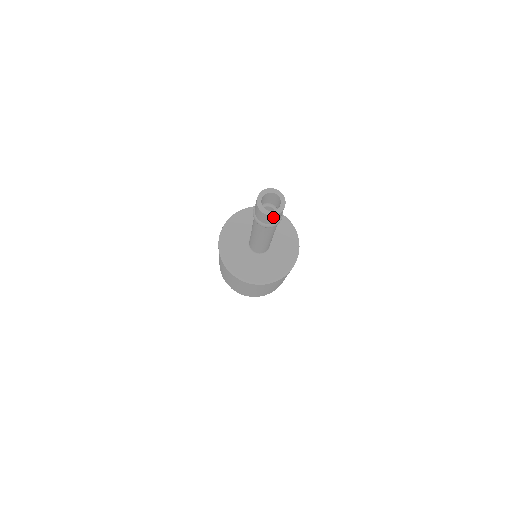
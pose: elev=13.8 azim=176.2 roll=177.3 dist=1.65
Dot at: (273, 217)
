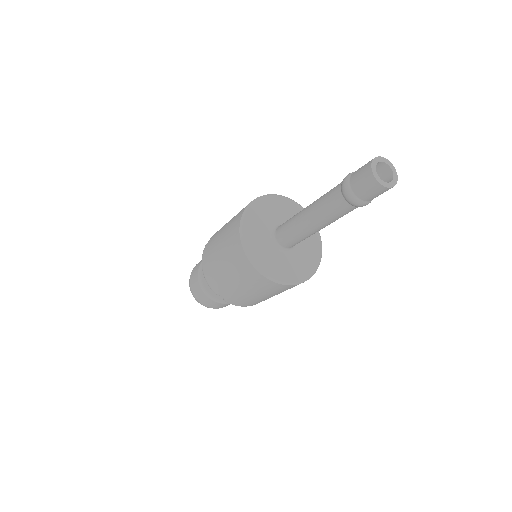
Dot at: (386, 190)
